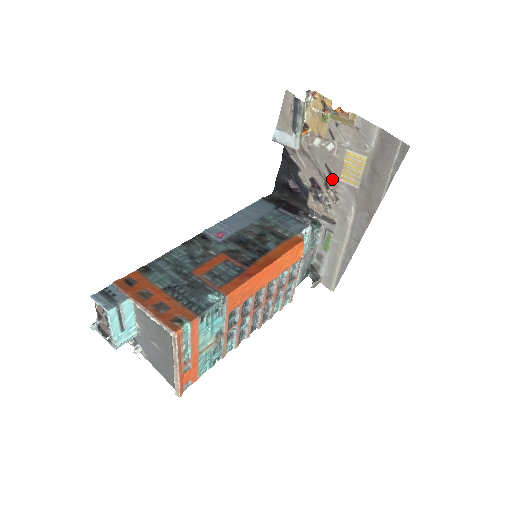
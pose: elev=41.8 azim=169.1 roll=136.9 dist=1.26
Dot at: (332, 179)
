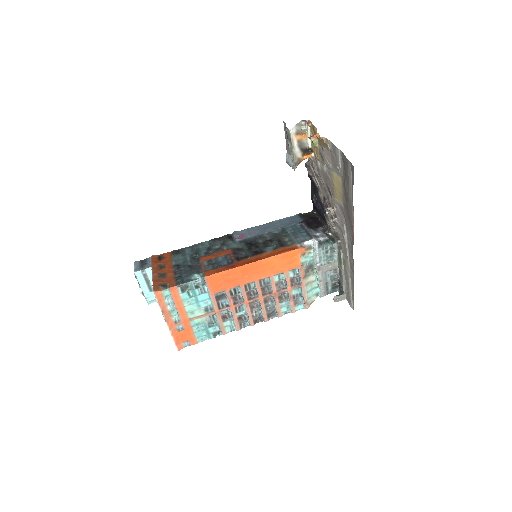
Dot at: (331, 198)
